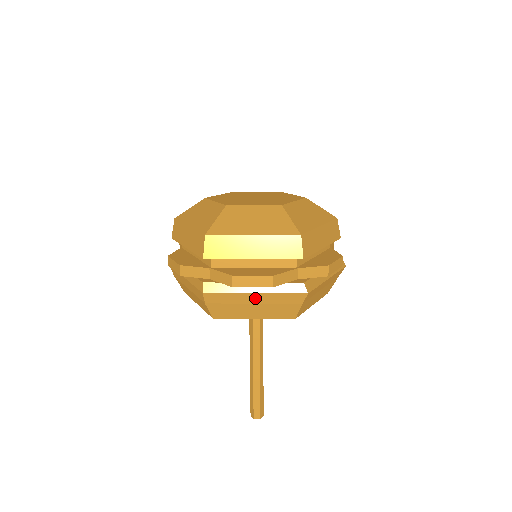
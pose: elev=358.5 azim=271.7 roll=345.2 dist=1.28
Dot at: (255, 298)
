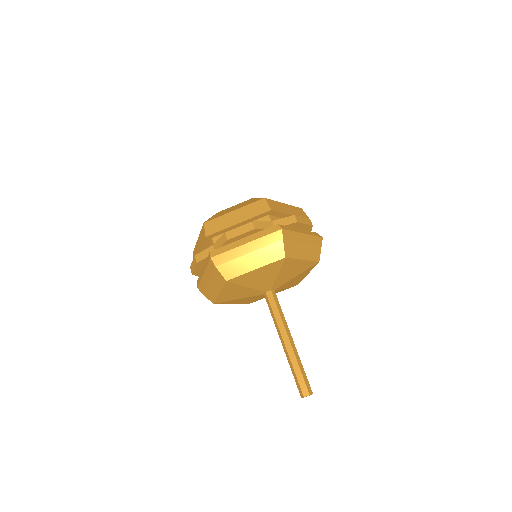
Dot at: (304, 238)
